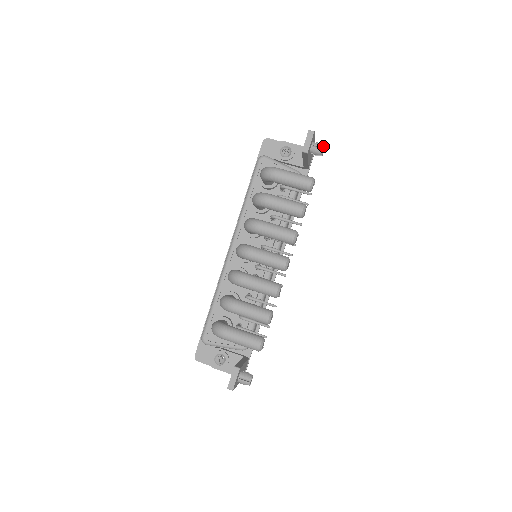
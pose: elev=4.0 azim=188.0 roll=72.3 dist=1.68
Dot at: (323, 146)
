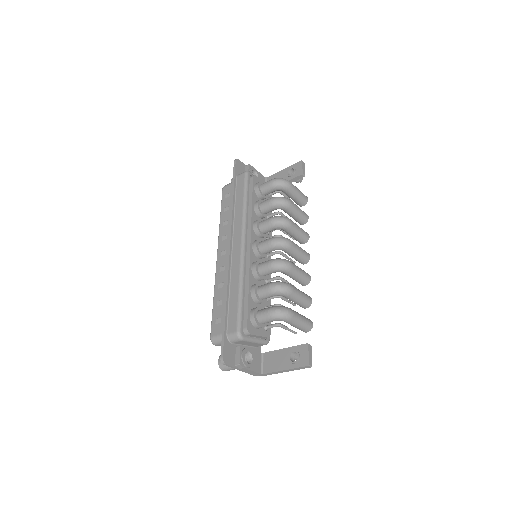
Dot at: occluded
